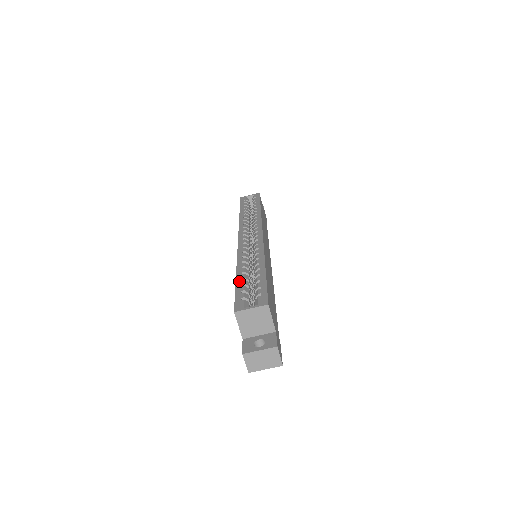
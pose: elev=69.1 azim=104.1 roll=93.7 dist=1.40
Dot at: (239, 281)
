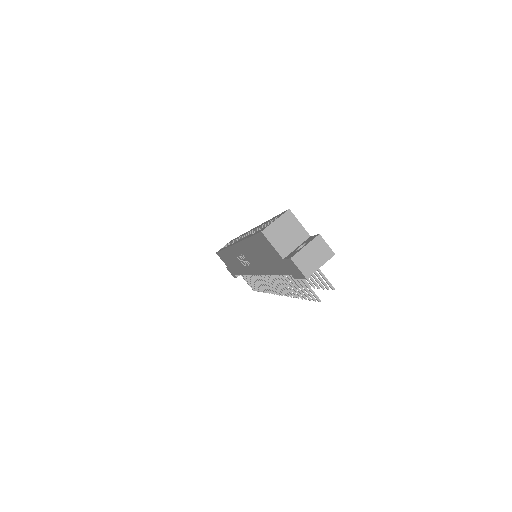
Dot at: (251, 235)
